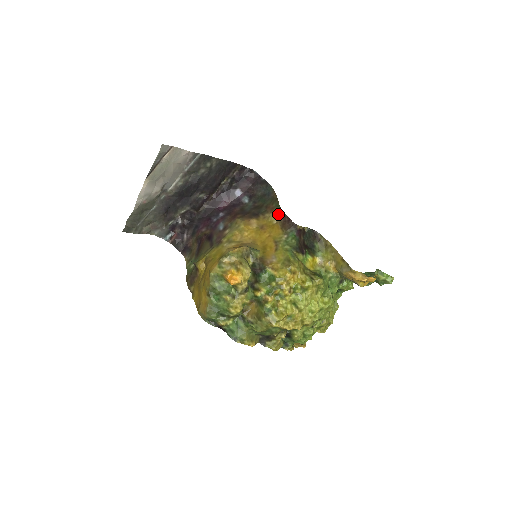
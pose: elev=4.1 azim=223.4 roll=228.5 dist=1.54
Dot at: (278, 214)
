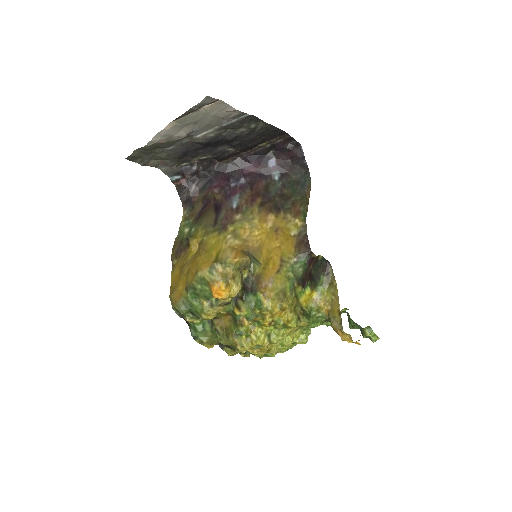
Dot at: (300, 226)
